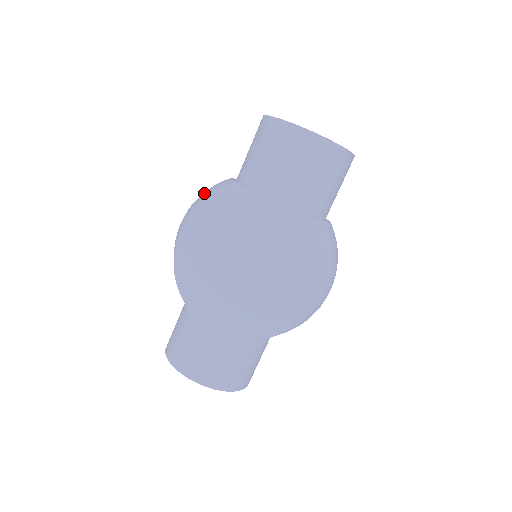
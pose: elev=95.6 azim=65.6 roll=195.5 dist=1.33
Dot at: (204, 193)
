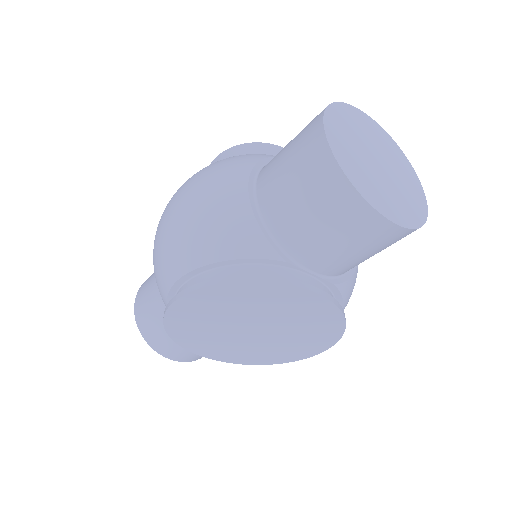
Dot at: (208, 219)
